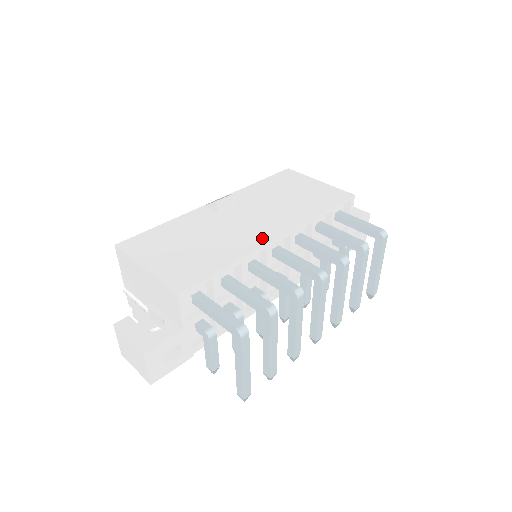
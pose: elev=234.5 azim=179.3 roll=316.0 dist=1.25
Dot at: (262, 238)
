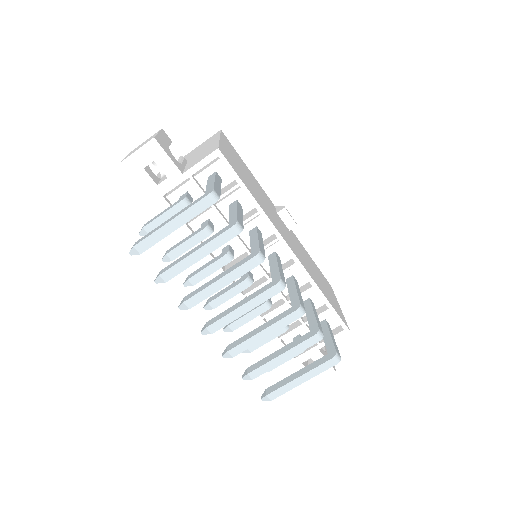
Dot at: (282, 234)
